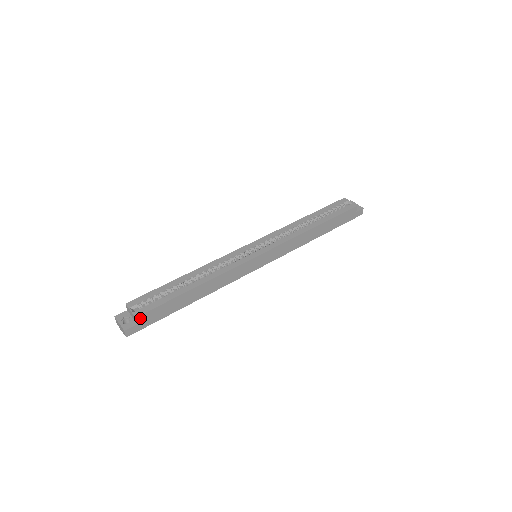
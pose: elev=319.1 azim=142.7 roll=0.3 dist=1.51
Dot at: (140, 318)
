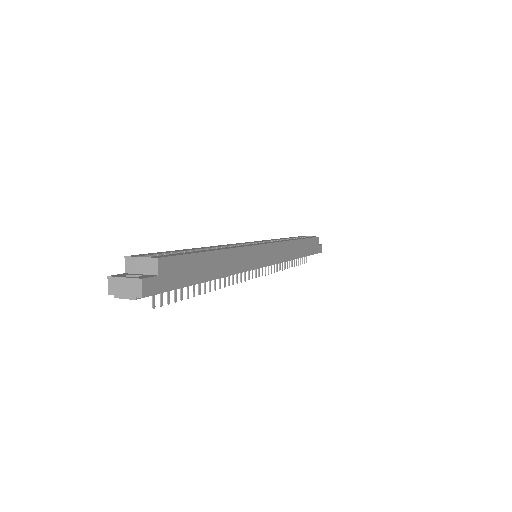
Dot at: (162, 264)
